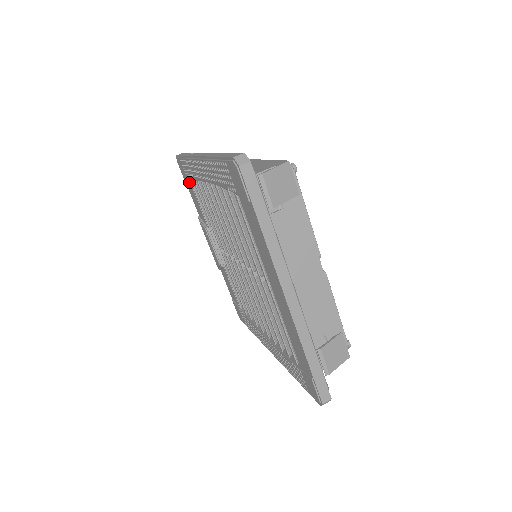
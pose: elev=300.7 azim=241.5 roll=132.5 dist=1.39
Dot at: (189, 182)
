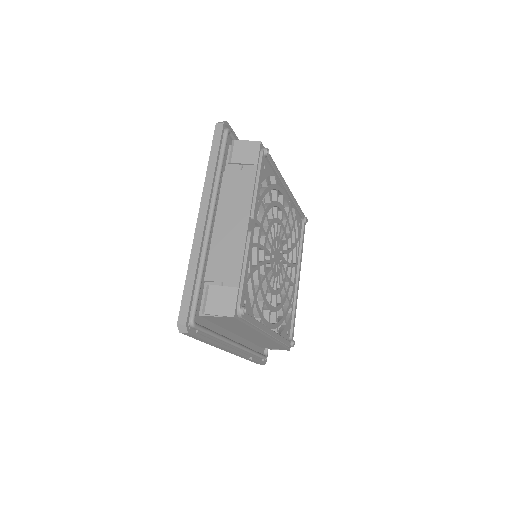
Dot at: occluded
